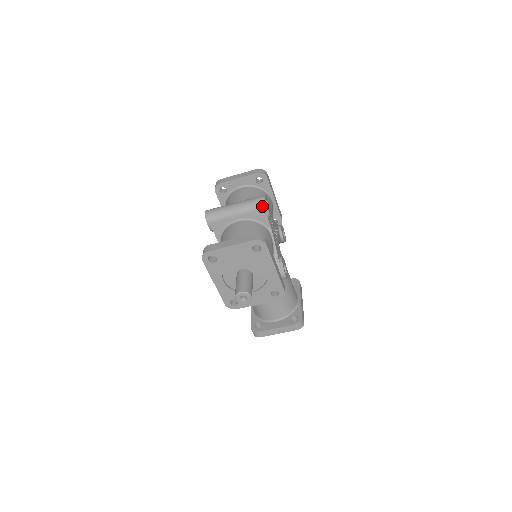
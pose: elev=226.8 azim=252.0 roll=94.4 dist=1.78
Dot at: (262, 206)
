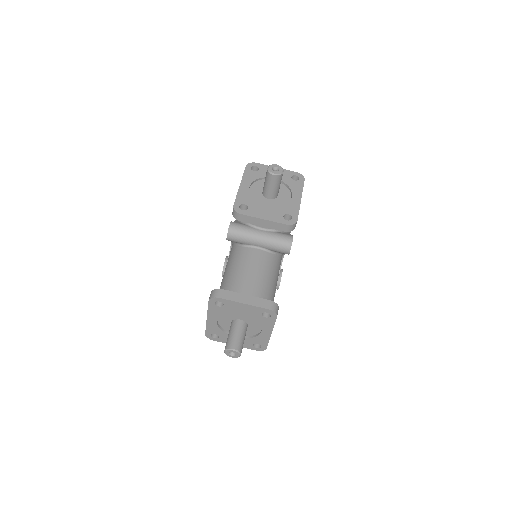
Dot at: occluded
